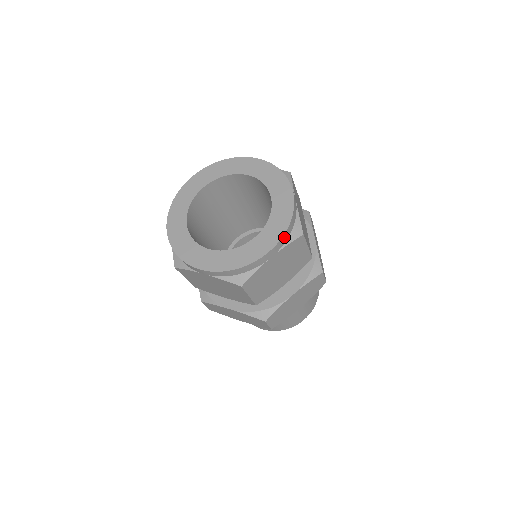
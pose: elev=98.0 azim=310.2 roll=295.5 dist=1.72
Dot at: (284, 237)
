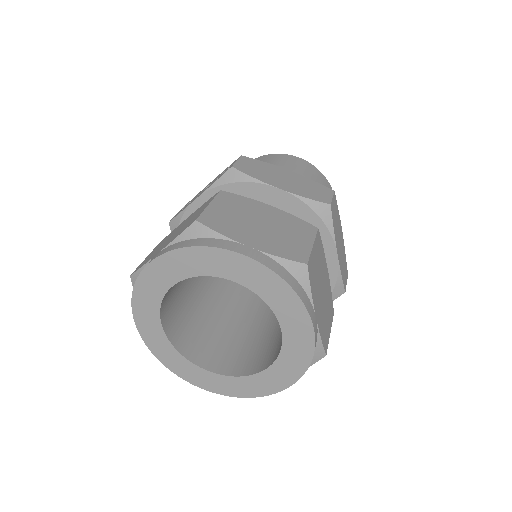
Dot at: (301, 374)
